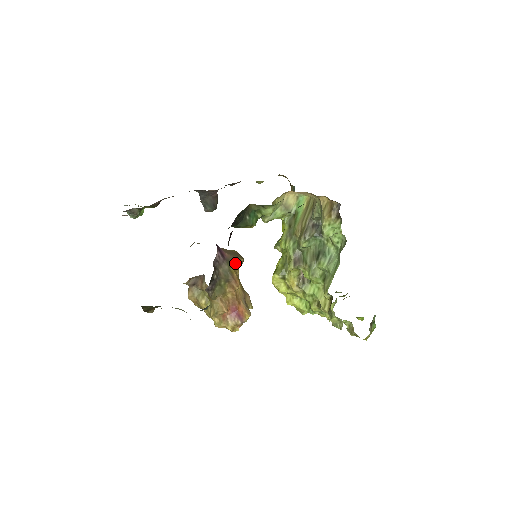
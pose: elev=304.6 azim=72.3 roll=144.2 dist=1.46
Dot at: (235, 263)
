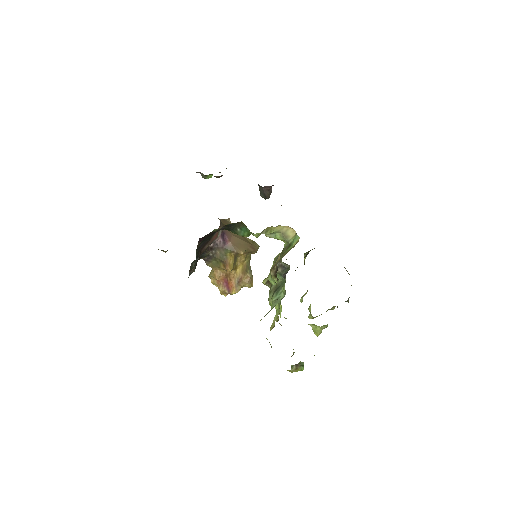
Dot at: (233, 253)
